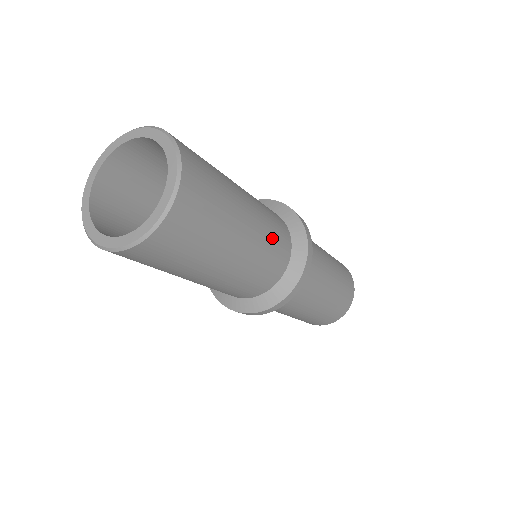
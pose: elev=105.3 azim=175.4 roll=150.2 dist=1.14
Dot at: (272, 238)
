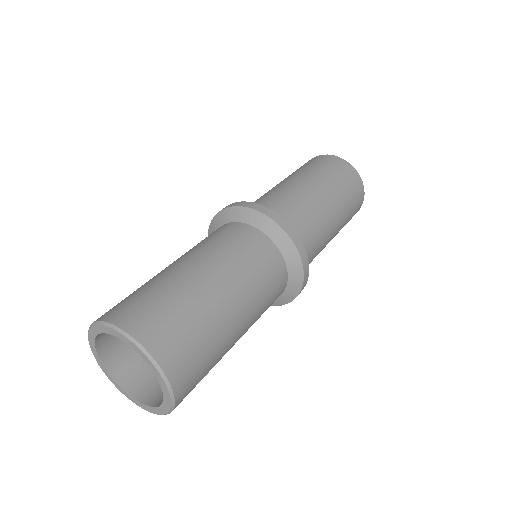
Dot at: (266, 305)
